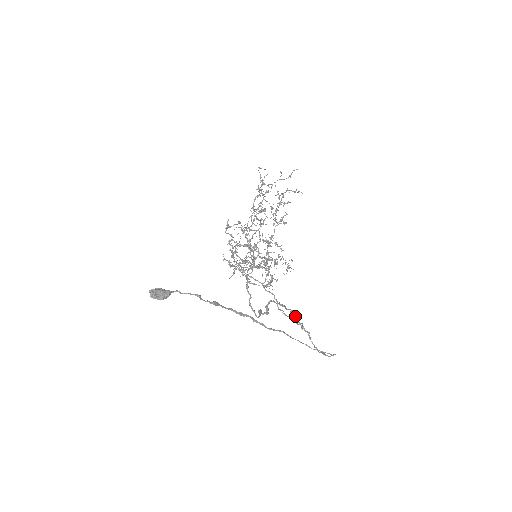
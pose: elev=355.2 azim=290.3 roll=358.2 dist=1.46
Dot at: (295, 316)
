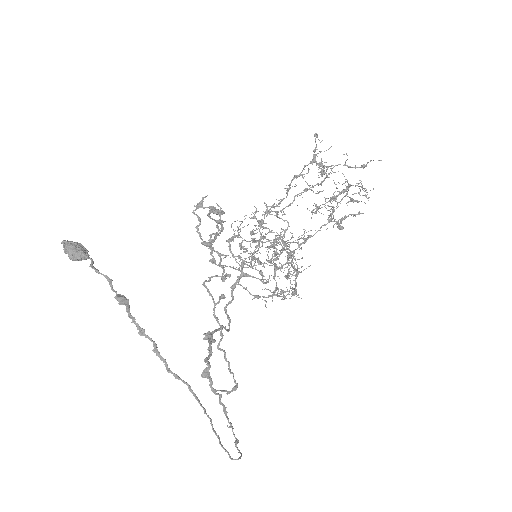
Dot at: (210, 377)
